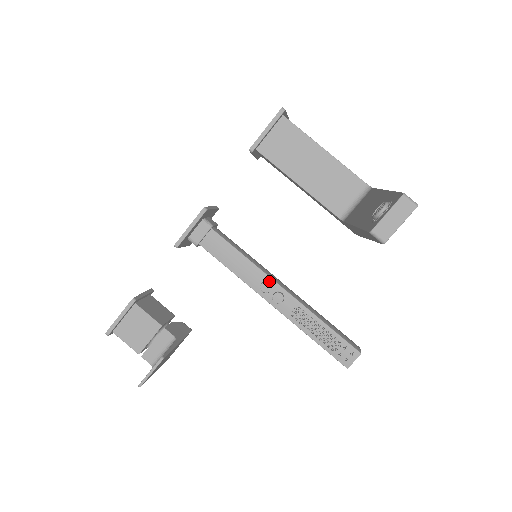
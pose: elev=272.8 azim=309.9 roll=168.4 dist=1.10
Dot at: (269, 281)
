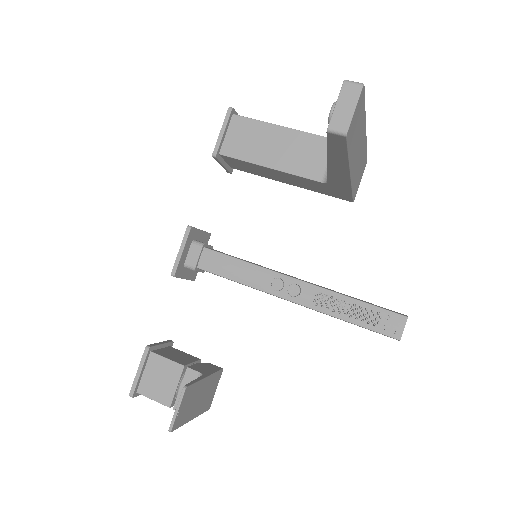
Dot at: (278, 277)
